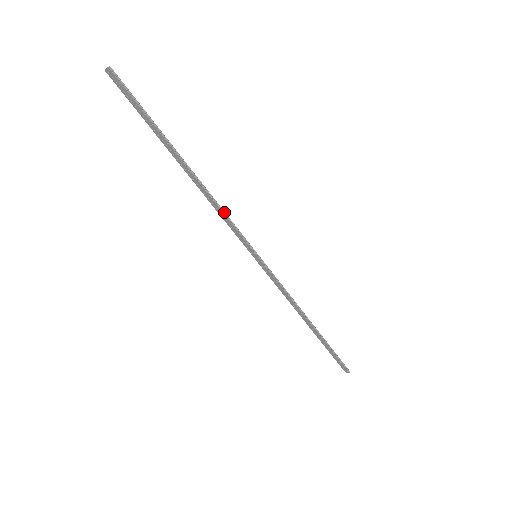
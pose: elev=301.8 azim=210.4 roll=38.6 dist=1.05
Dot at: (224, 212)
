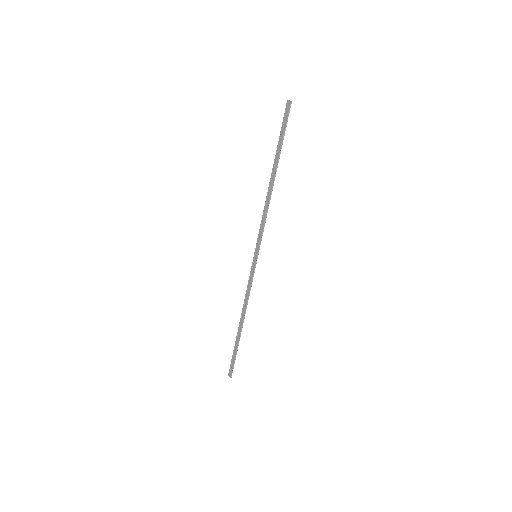
Dot at: (266, 217)
